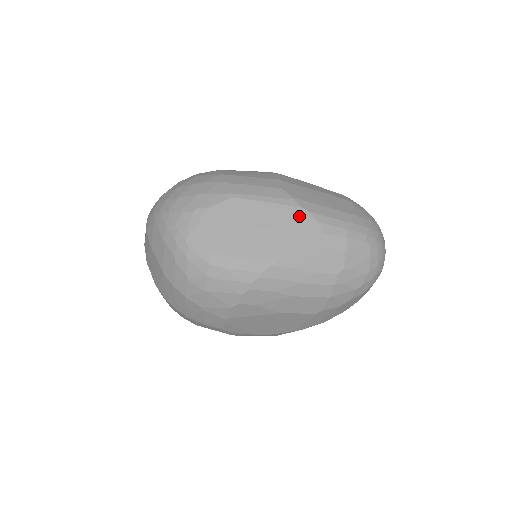
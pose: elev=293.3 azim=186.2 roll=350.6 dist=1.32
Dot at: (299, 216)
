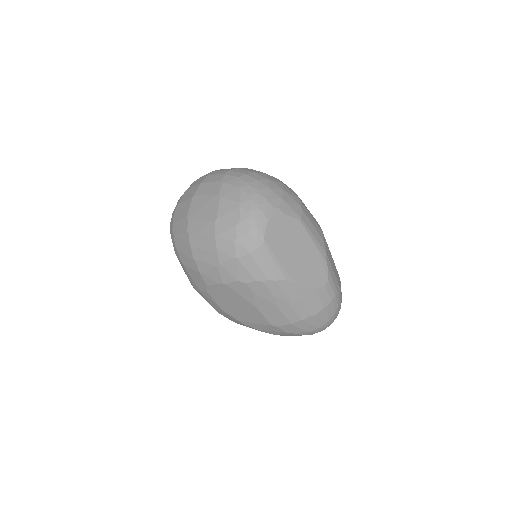
Dot at: (322, 266)
